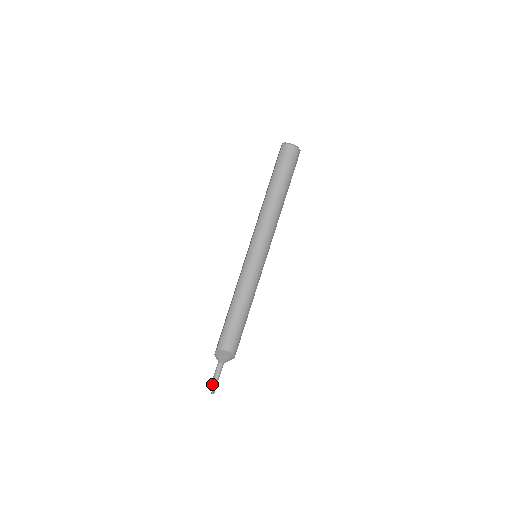
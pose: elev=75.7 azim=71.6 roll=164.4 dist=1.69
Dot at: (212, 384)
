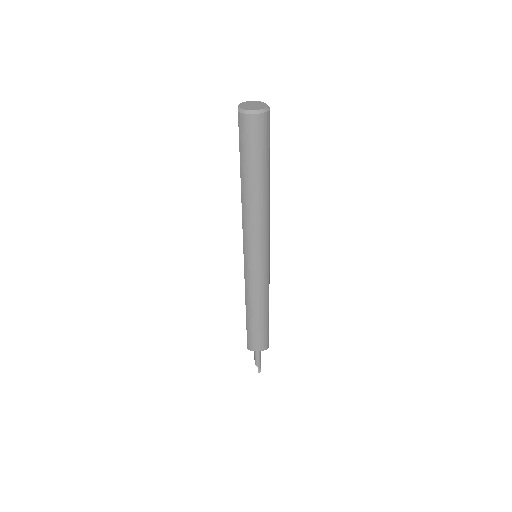
Dot at: occluded
